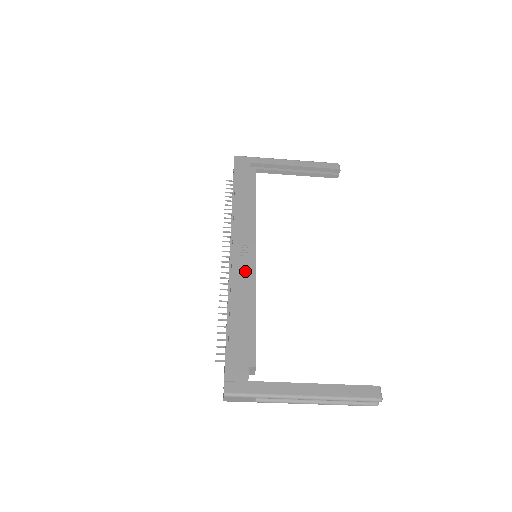
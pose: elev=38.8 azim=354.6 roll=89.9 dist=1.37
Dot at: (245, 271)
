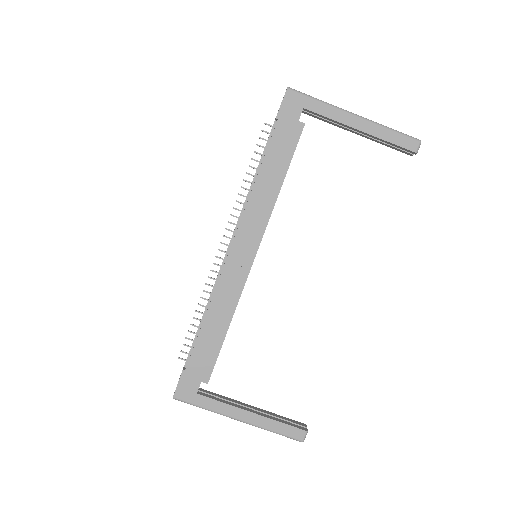
Dot at: (234, 280)
